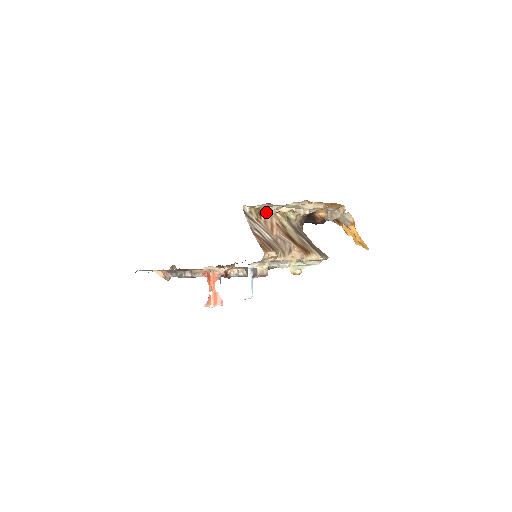
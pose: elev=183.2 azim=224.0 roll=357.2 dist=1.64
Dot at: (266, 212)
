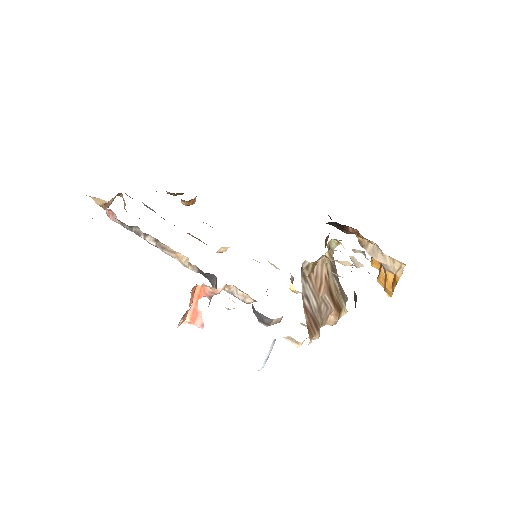
Dot at: occluded
